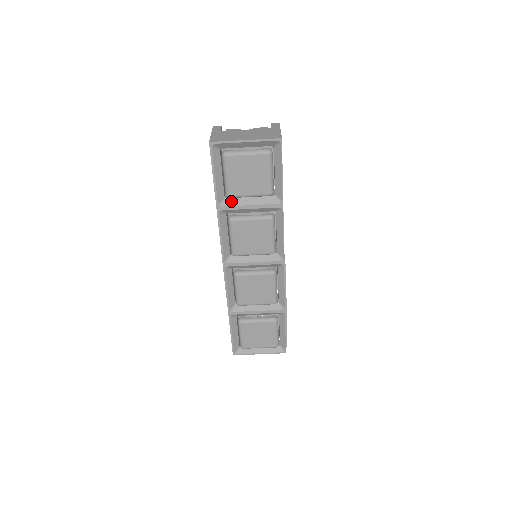
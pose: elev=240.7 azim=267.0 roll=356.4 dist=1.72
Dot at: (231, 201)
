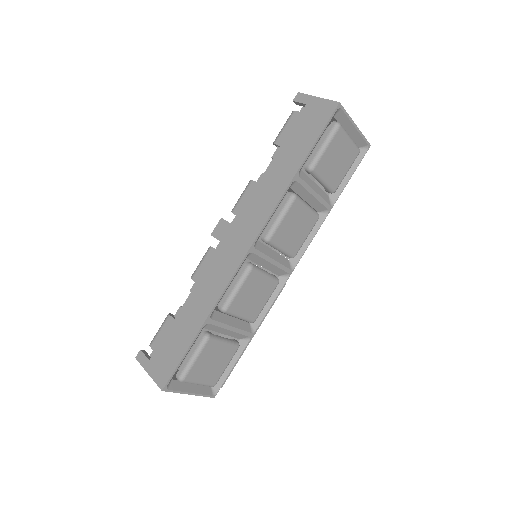
Dot at: (305, 176)
